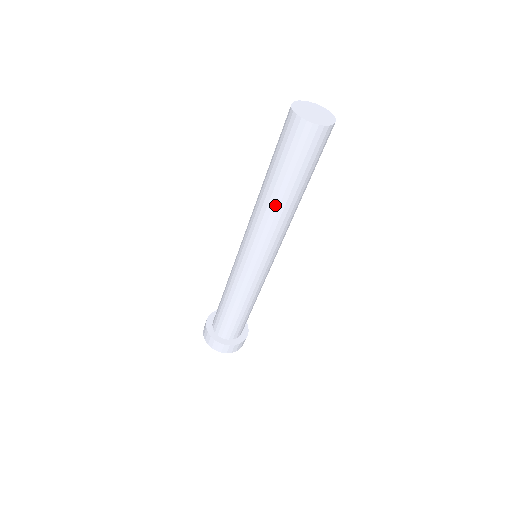
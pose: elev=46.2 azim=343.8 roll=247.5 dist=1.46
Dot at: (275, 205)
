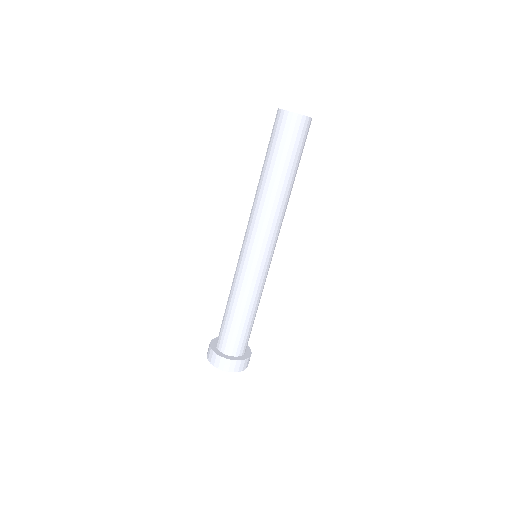
Dot at: (265, 189)
